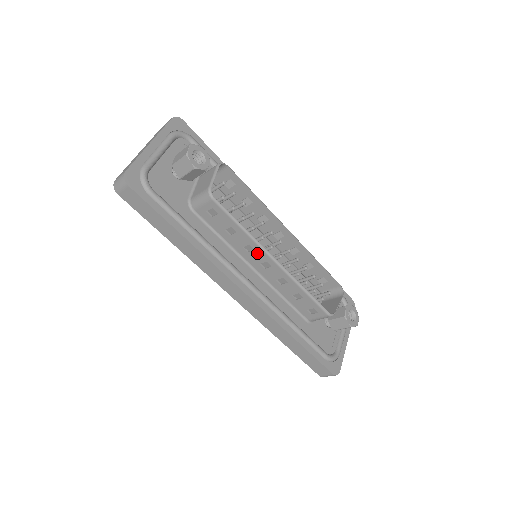
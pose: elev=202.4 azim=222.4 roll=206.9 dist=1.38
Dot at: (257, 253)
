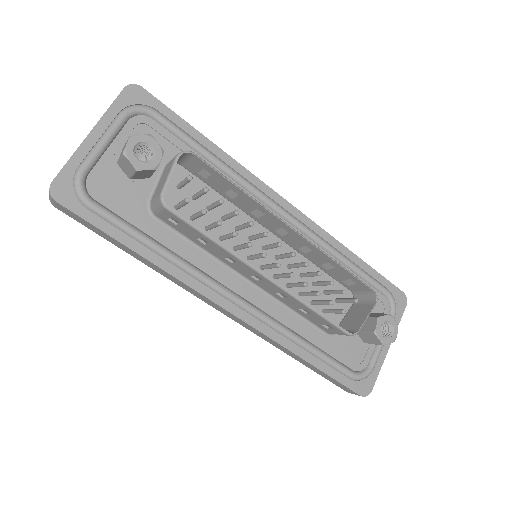
Dot at: (242, 266)
